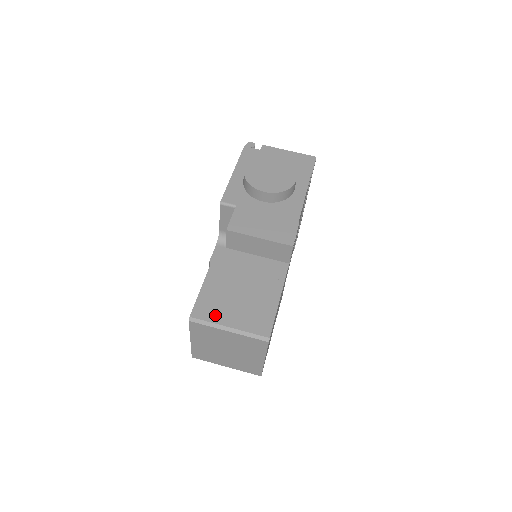
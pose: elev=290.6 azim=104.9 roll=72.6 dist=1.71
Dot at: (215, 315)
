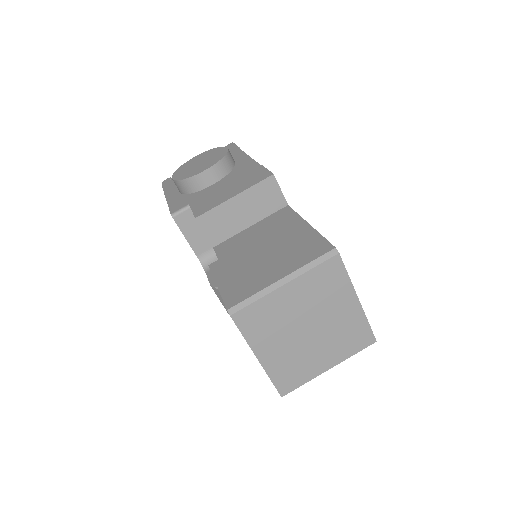
Dot at: (255, 285)
